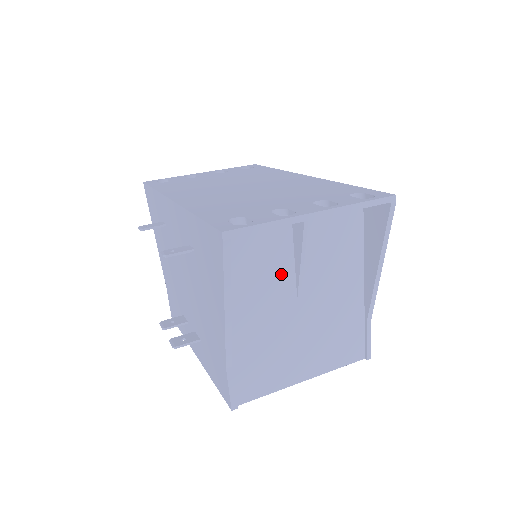
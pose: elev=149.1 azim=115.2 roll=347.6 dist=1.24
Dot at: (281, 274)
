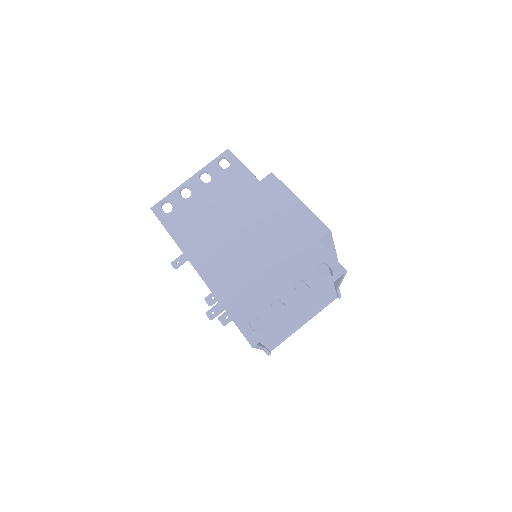
Dot at: (282, 309)
